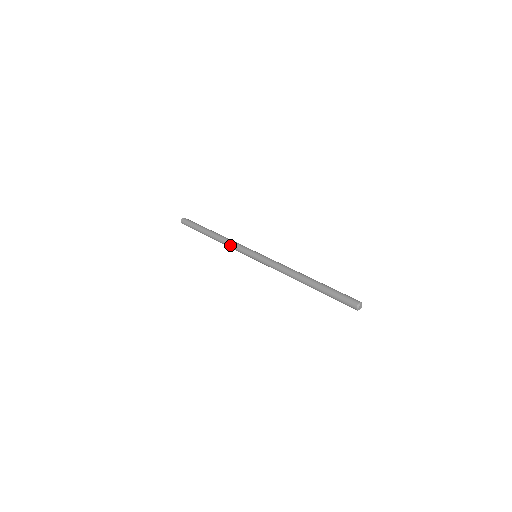
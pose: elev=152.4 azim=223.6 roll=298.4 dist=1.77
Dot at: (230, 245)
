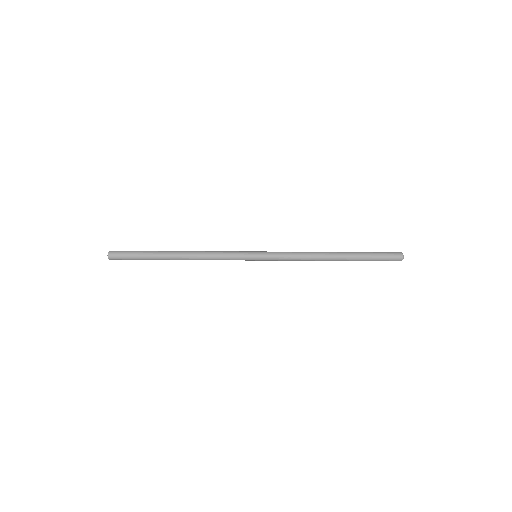
Dot at: (214, 259)
